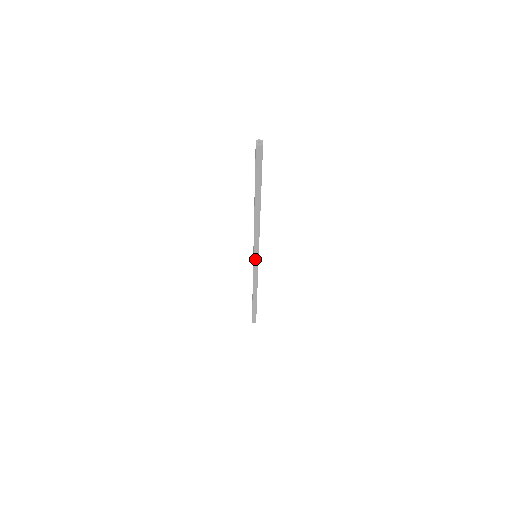
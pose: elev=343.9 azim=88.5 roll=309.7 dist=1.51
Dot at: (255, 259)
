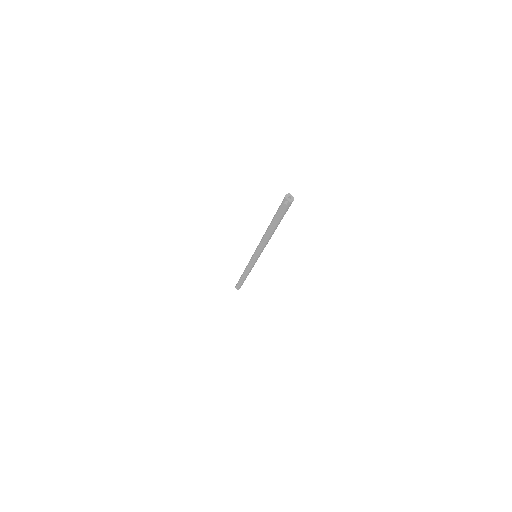
Dot at: (257, 259)
